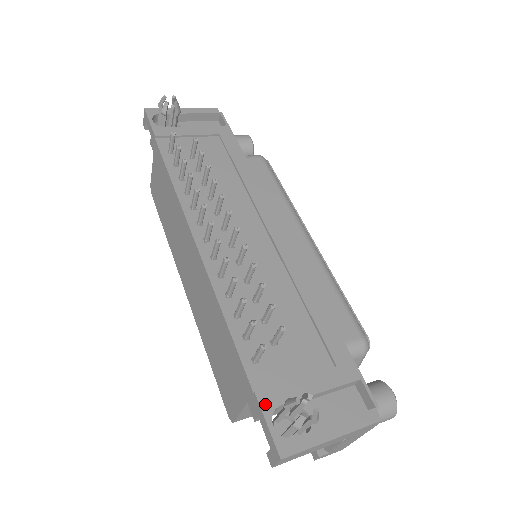
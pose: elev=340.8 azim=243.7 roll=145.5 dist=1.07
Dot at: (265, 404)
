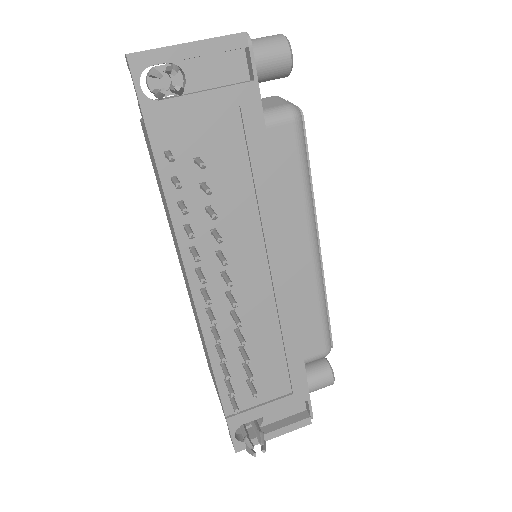
Dot at: (232, 425)
